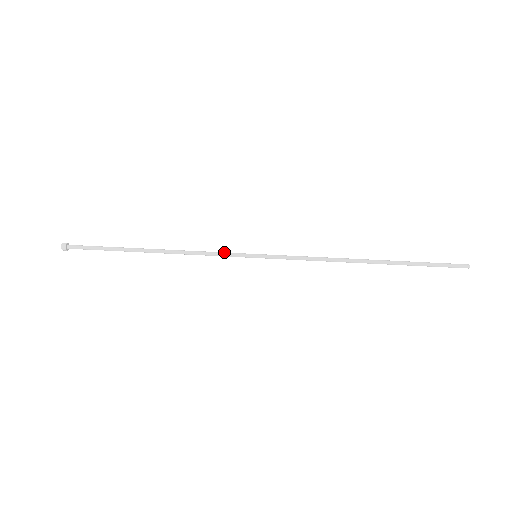
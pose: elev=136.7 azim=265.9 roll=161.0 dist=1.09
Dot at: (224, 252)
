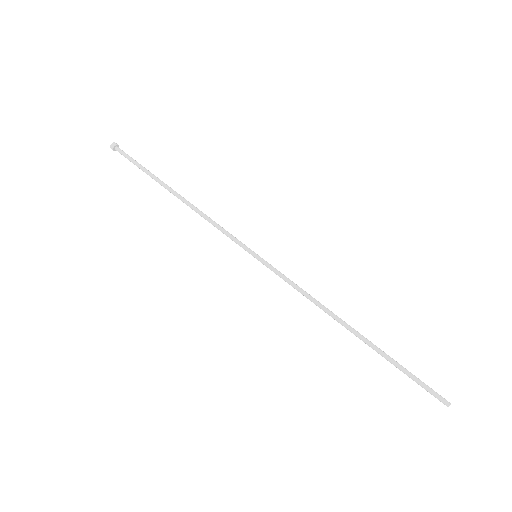
Dot at: occluded
